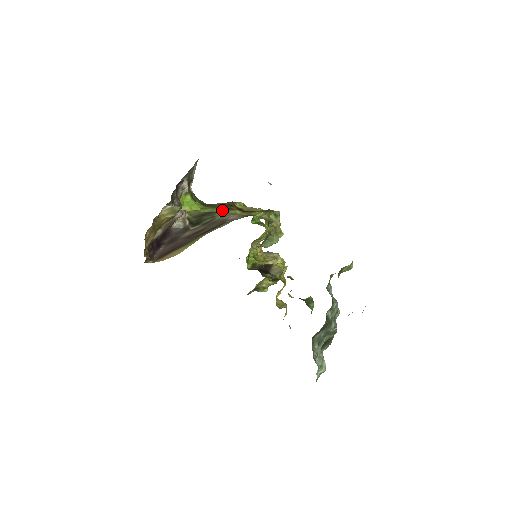
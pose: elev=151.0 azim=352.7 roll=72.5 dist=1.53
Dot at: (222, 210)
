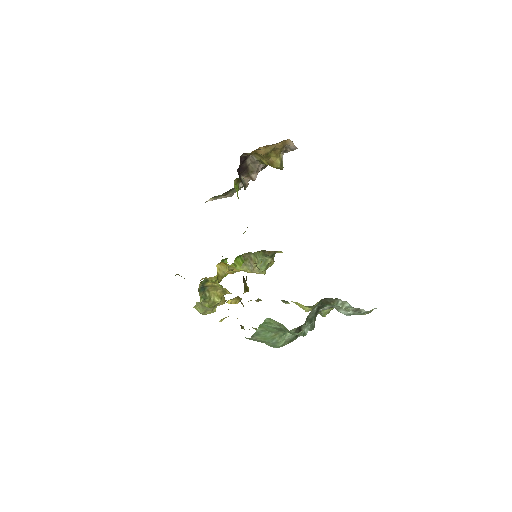
Dot at: occluded
